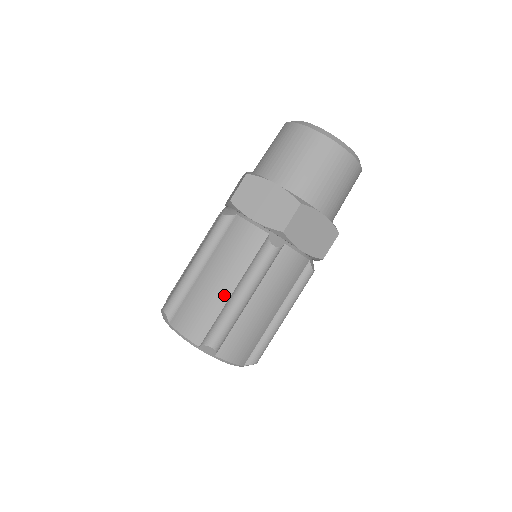
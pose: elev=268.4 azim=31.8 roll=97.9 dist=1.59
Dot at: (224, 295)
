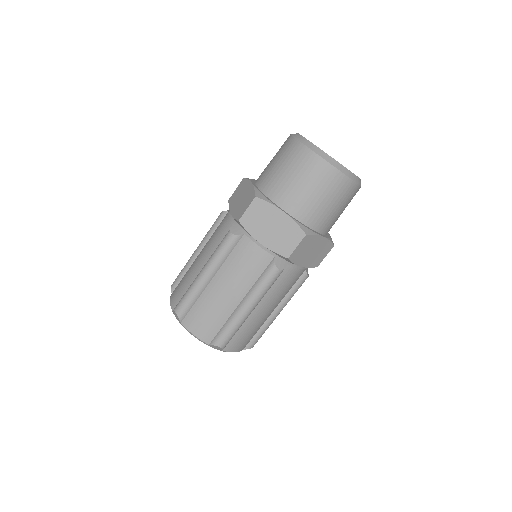
Dot at: (232, 306)
